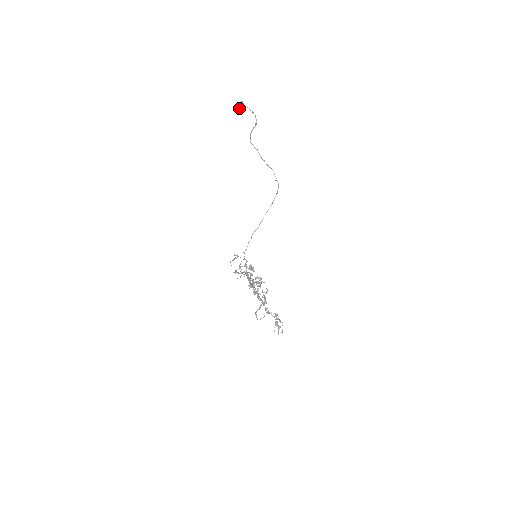
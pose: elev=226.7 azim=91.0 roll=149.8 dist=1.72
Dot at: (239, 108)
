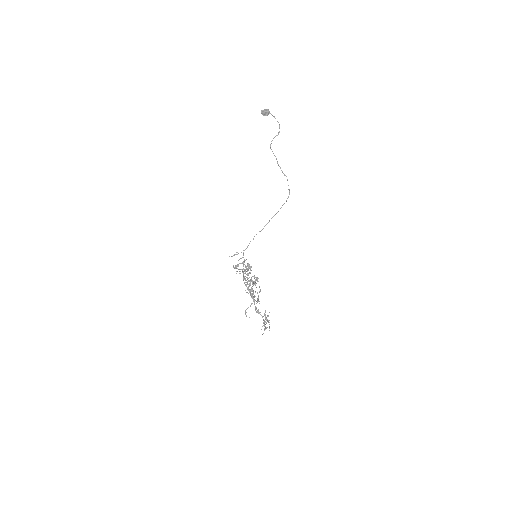
Dot at: (264, 115)
